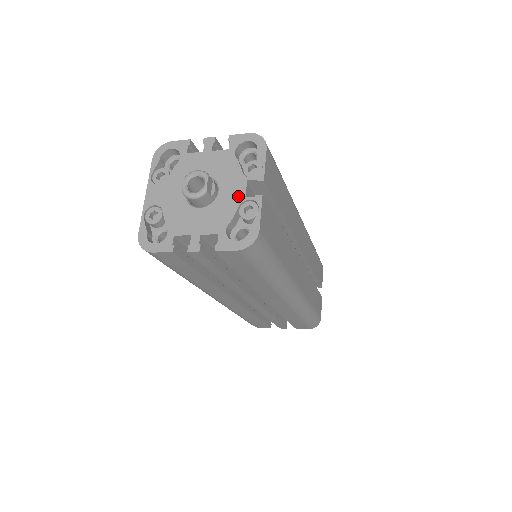
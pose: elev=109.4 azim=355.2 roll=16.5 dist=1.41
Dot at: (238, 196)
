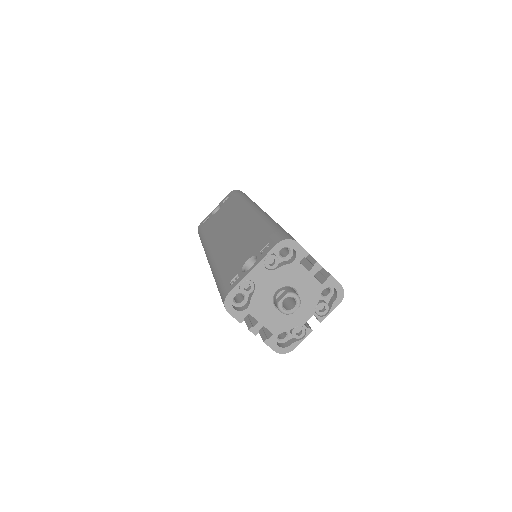
Dot at: (301, 320)
